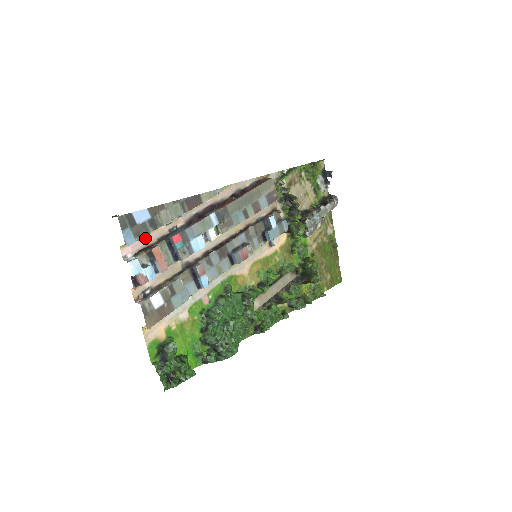
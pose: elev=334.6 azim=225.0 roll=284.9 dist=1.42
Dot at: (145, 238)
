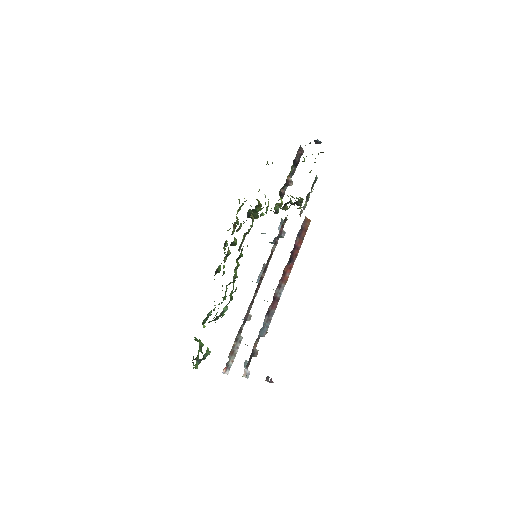
Dot at: occluded
